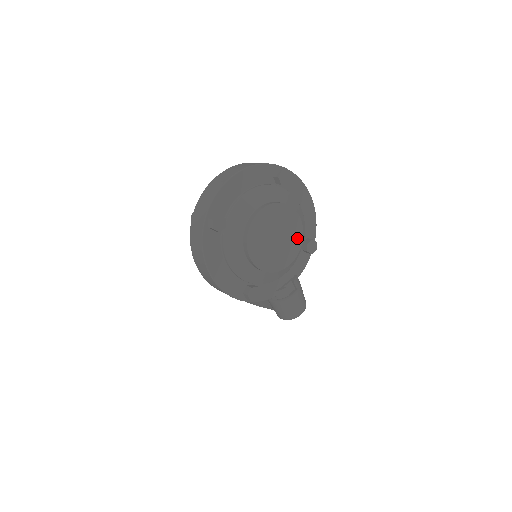
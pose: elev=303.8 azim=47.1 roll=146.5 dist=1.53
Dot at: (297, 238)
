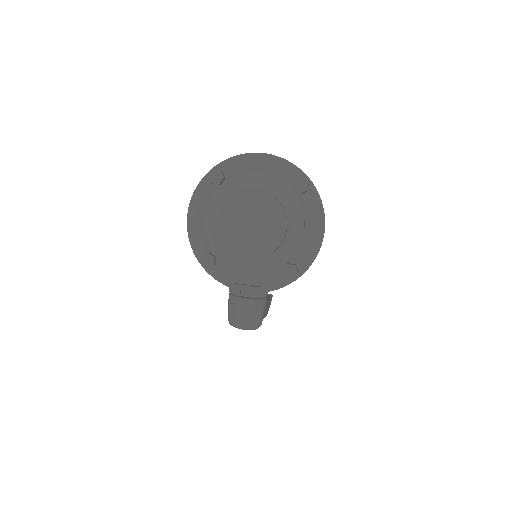
Dot at: (272, 242)
